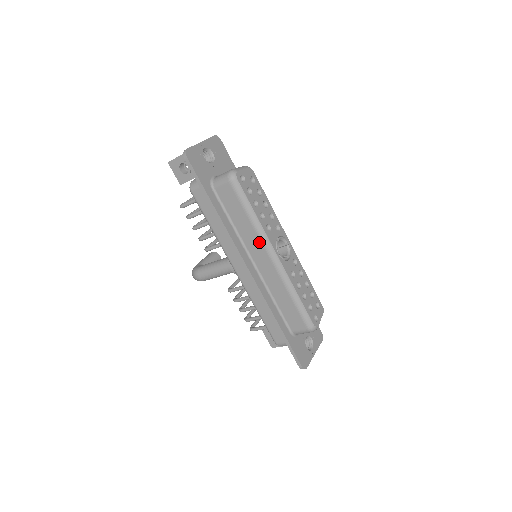
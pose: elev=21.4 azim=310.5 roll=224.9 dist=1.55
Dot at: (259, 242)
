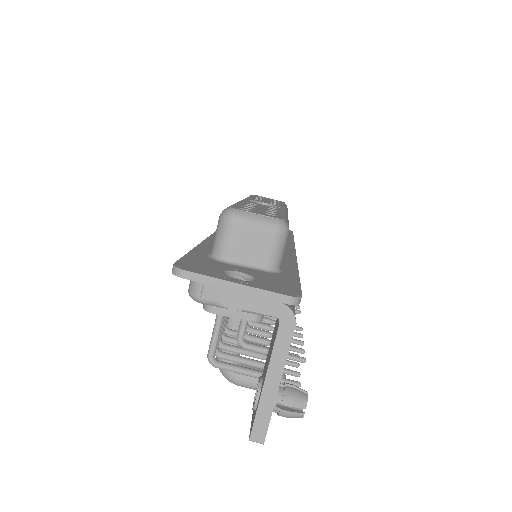
Dot at: occluded
